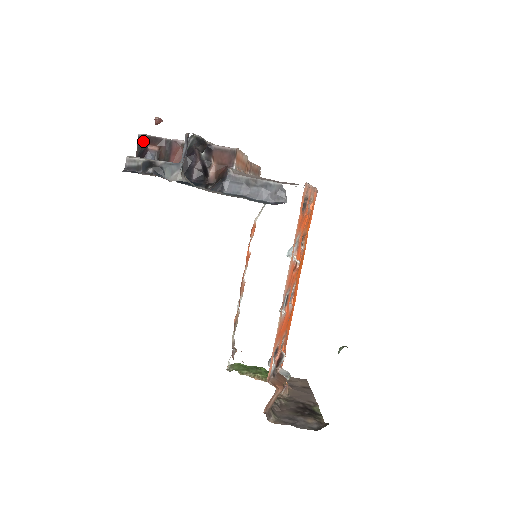
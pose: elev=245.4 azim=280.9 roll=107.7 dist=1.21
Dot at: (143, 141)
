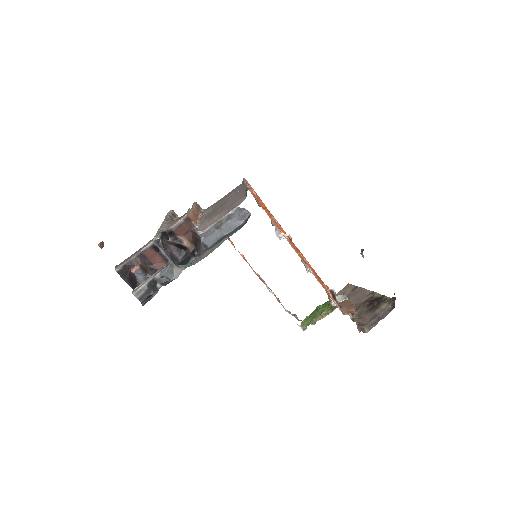
Dot at: (123, 272)
